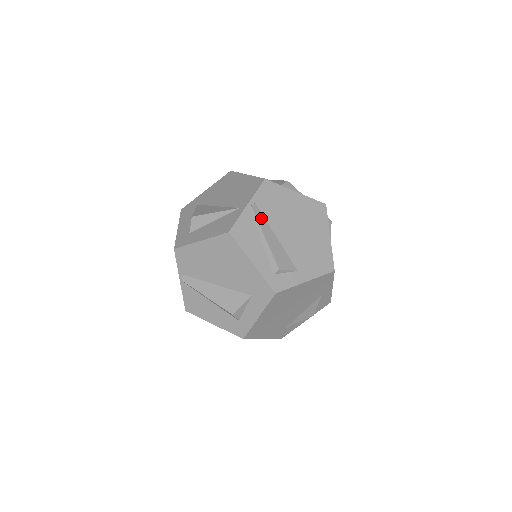
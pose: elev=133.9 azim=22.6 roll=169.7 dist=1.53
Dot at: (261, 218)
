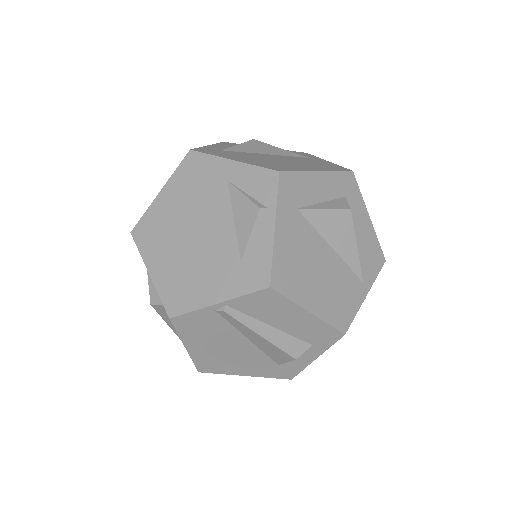
Dot at: occluded
